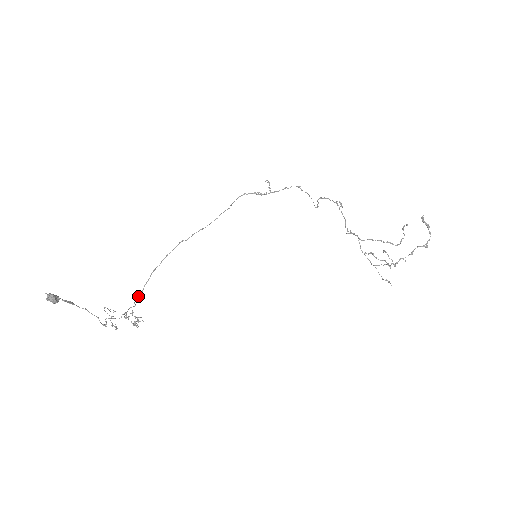
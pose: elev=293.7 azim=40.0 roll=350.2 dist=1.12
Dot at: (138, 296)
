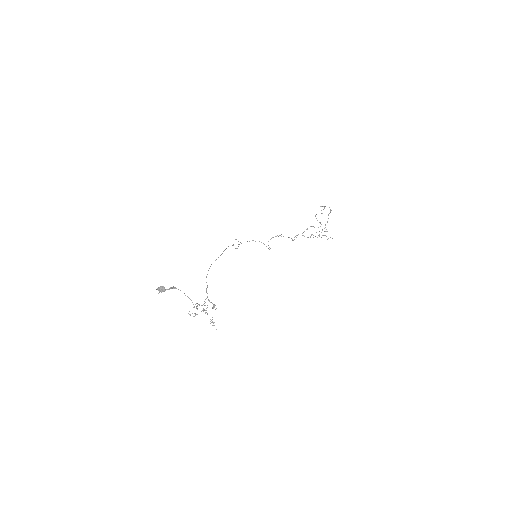
Dot at: occluded
